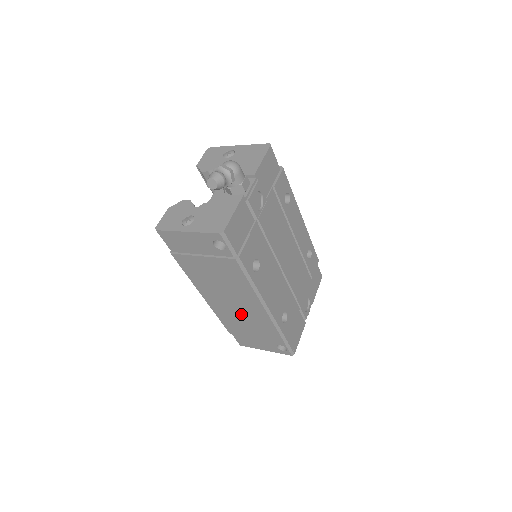
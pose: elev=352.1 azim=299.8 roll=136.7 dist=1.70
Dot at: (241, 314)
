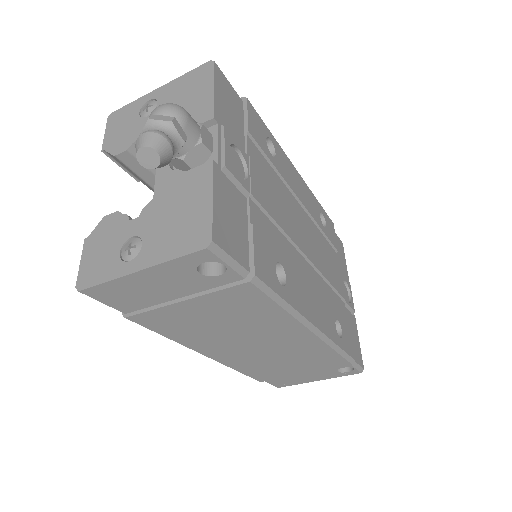
Dot at: (274, 354)
